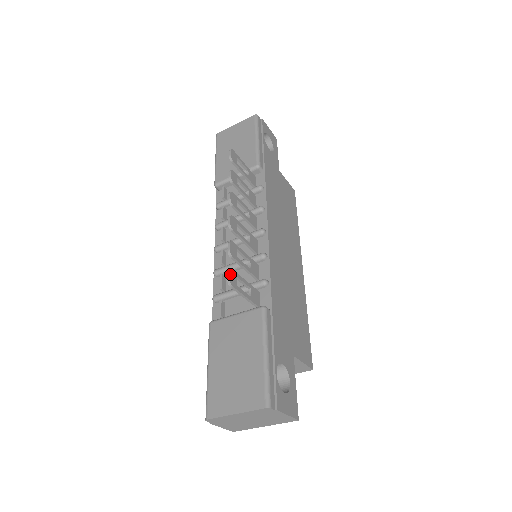
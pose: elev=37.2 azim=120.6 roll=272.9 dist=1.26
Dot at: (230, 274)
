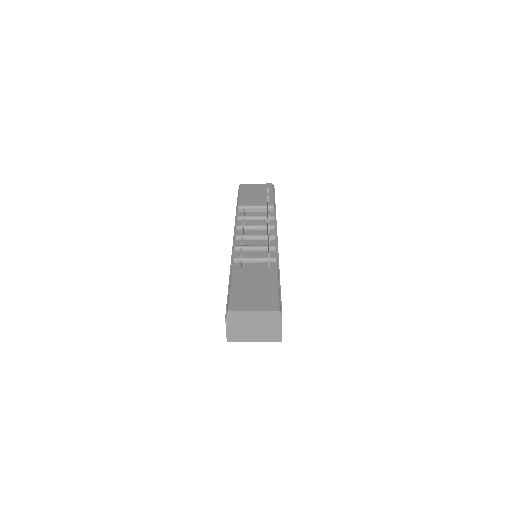
Dot at: occluded
